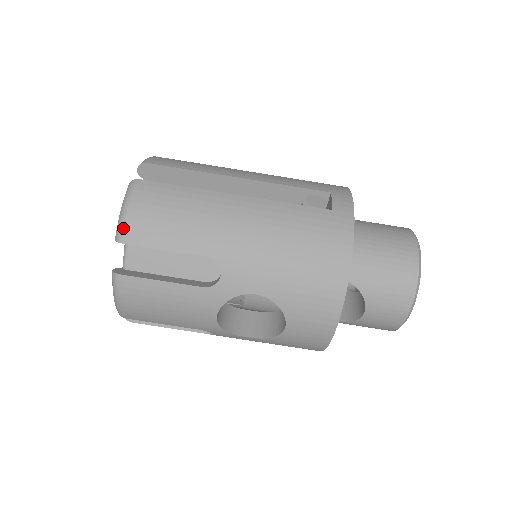
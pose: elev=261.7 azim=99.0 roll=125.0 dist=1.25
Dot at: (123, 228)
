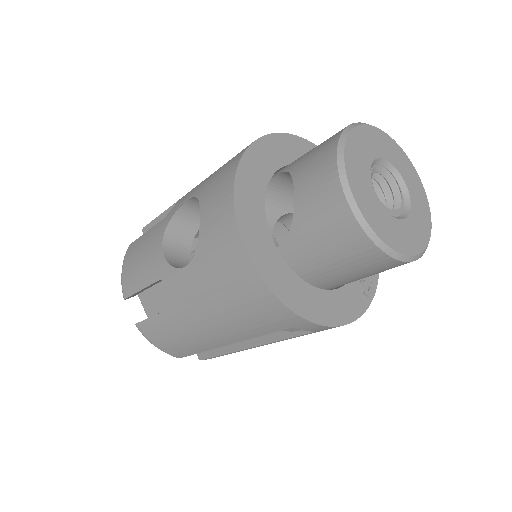
Dot at: occluded
